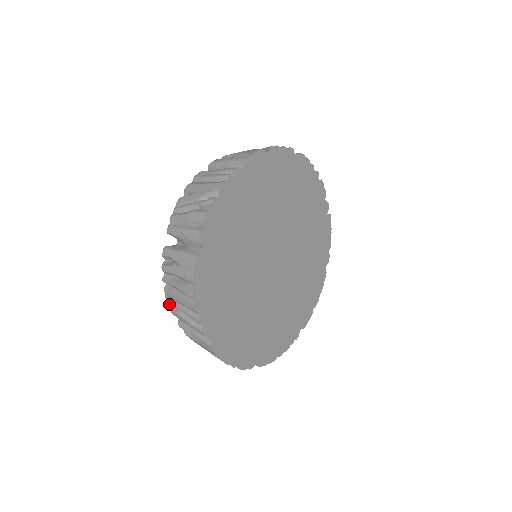
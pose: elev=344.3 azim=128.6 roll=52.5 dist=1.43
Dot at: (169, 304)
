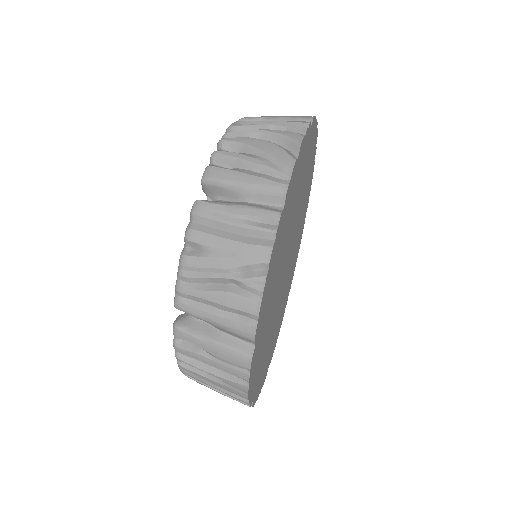
Dot at: occluded
